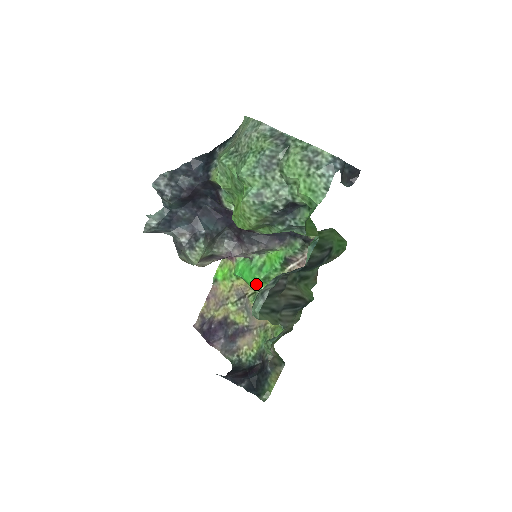
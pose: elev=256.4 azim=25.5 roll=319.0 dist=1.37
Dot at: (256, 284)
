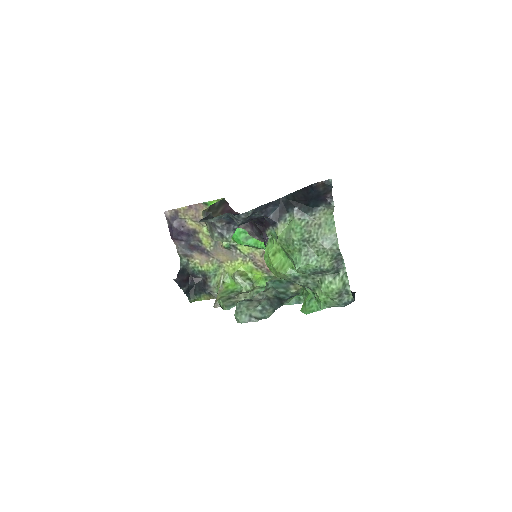
Dot at: (236, 242)
